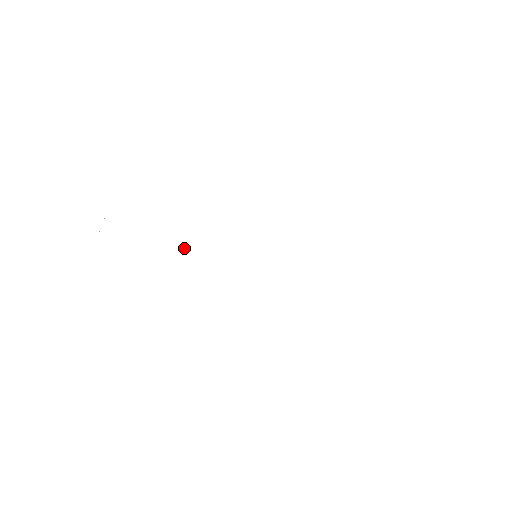
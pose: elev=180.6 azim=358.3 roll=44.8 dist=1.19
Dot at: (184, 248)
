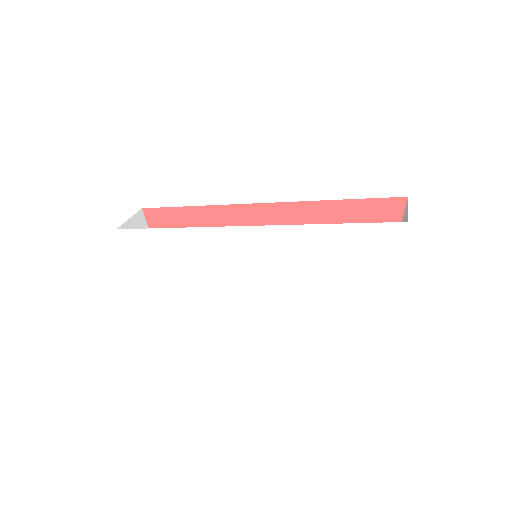
Dot at: (197, 283)
